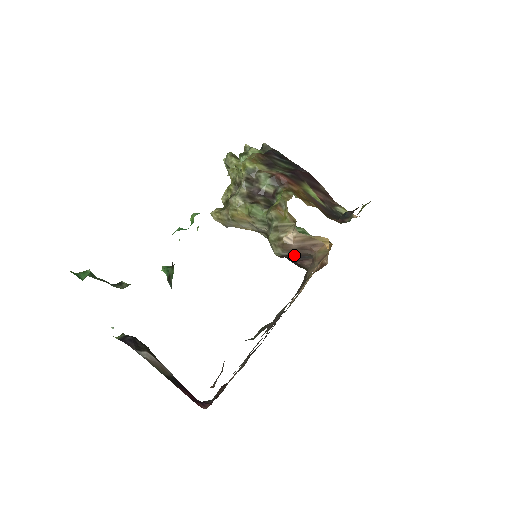
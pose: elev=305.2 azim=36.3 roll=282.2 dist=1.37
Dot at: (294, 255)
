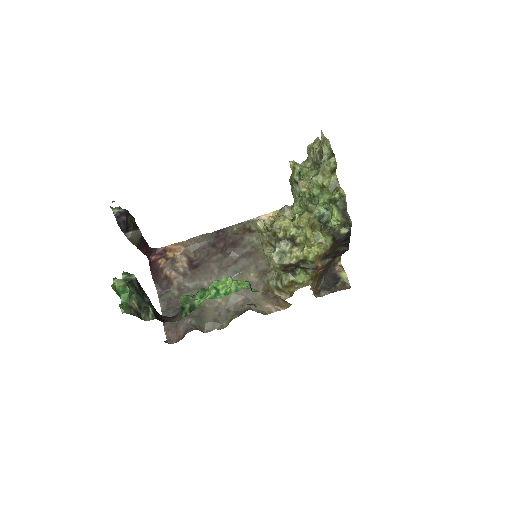
Dot at: occluded
